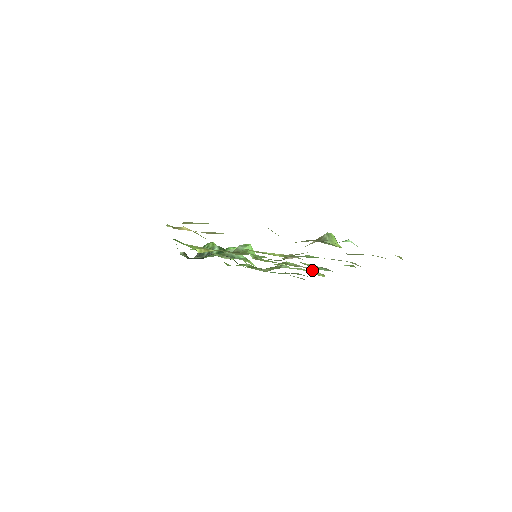
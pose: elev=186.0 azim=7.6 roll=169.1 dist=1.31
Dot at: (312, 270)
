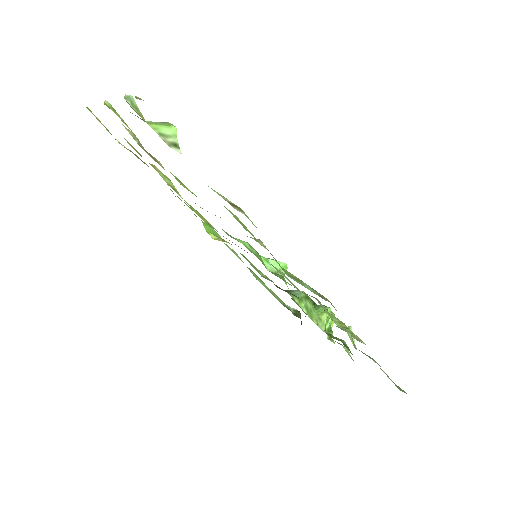
Dot at: occluded
